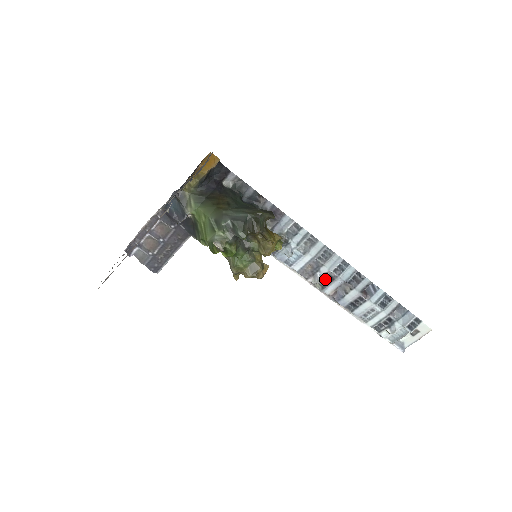
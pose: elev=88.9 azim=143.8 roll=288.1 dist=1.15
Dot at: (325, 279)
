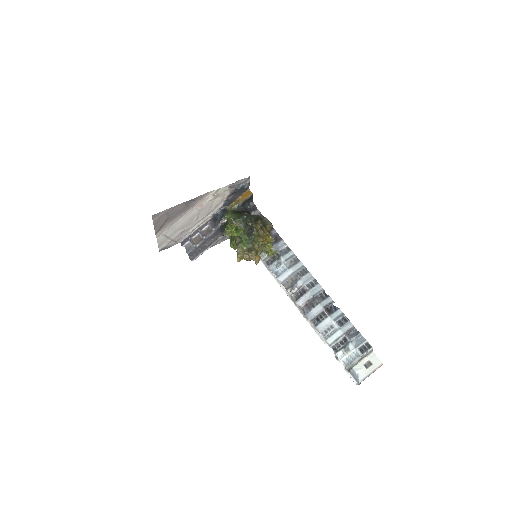
Dot at: (300, 292)
